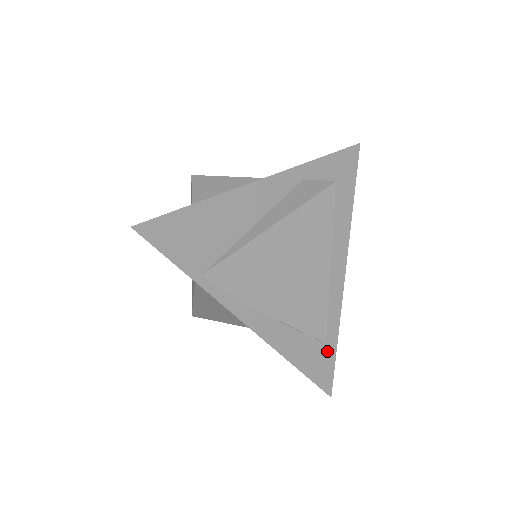
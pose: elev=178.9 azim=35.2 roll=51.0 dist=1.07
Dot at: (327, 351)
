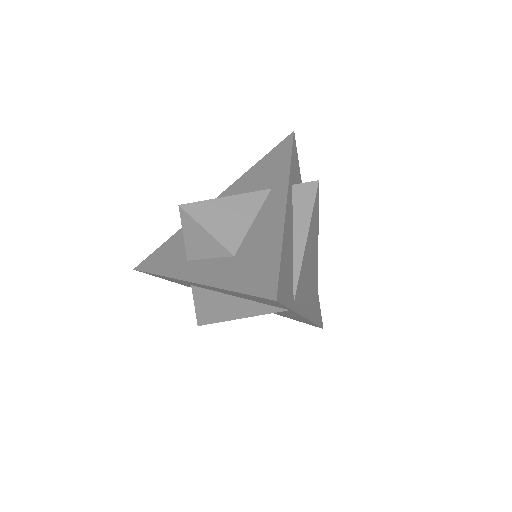
Dot at: (318, 301)
